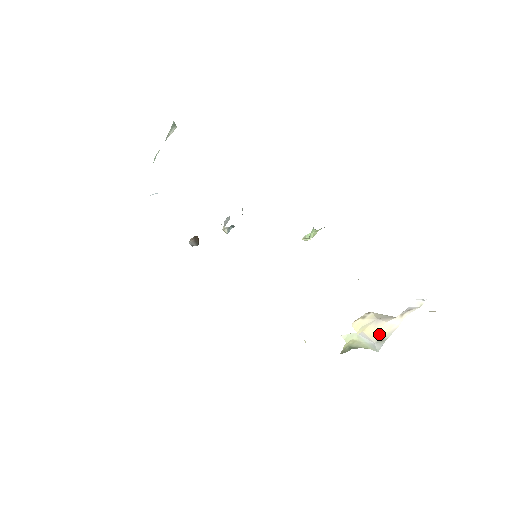
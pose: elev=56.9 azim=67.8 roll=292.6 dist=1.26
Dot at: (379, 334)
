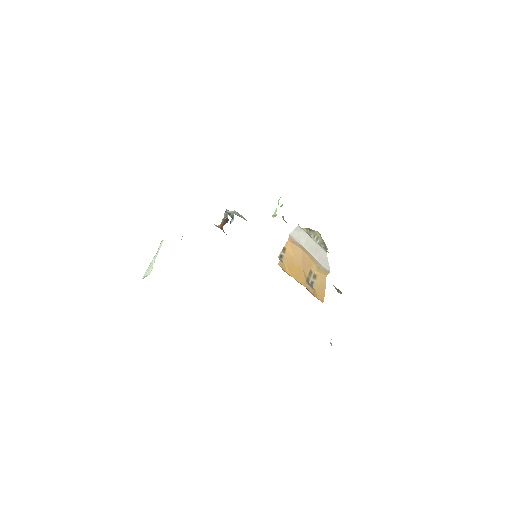
Dot at: occluded
